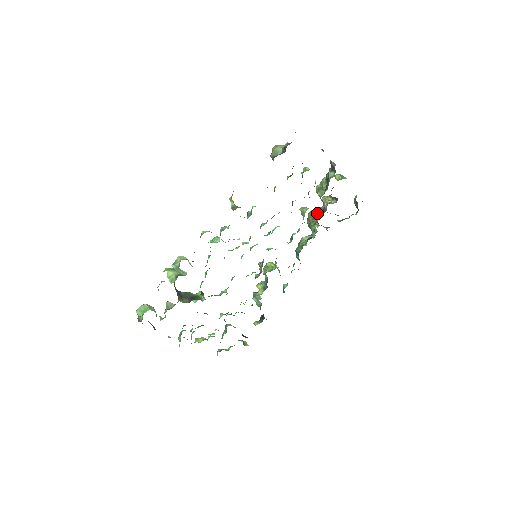
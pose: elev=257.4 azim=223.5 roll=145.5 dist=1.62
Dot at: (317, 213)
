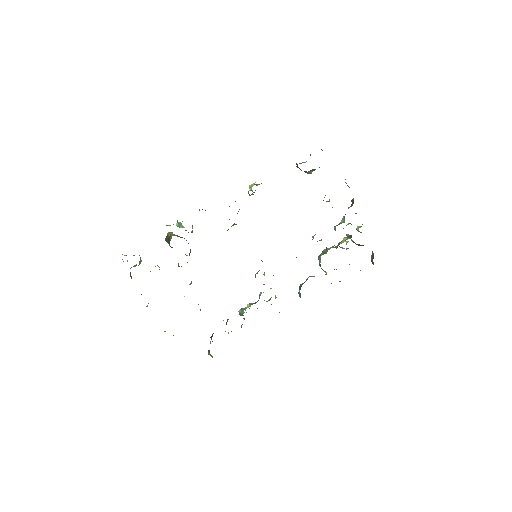
Dot at: (329, 248)
